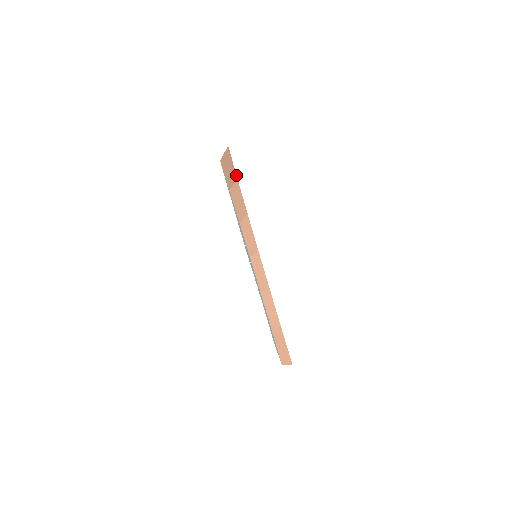
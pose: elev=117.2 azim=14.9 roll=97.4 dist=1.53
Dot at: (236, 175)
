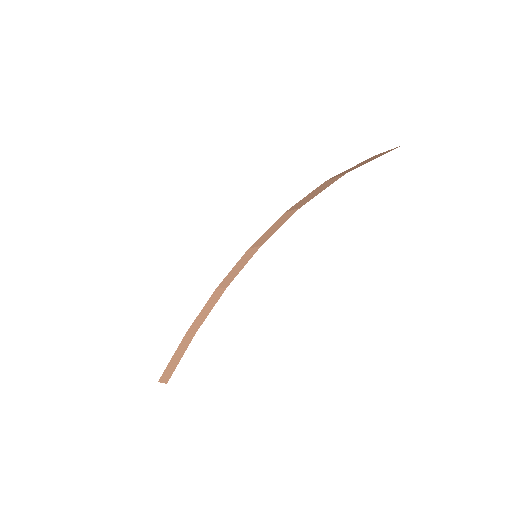
Dot at: (351, 170)
